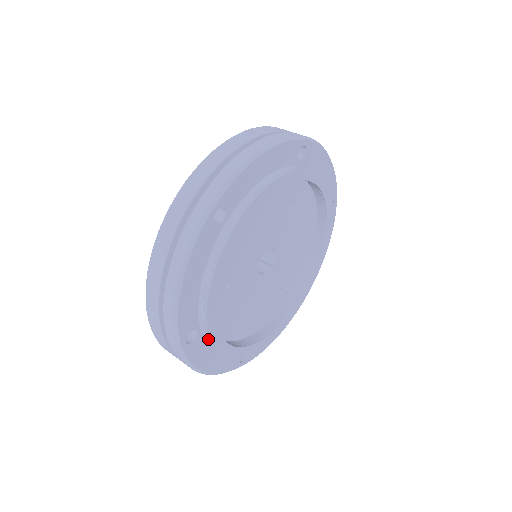
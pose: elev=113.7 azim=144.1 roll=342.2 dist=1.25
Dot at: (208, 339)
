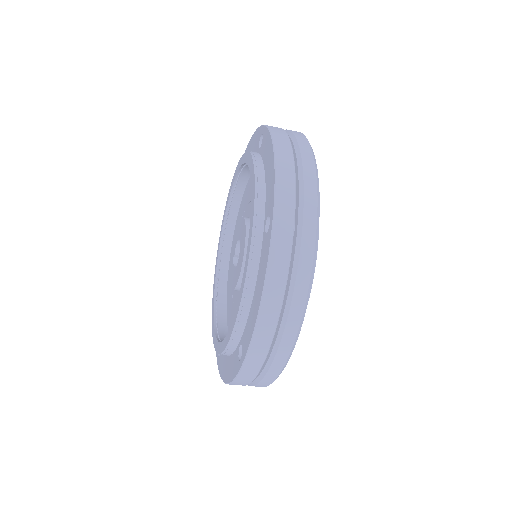
Dot at: occluded
